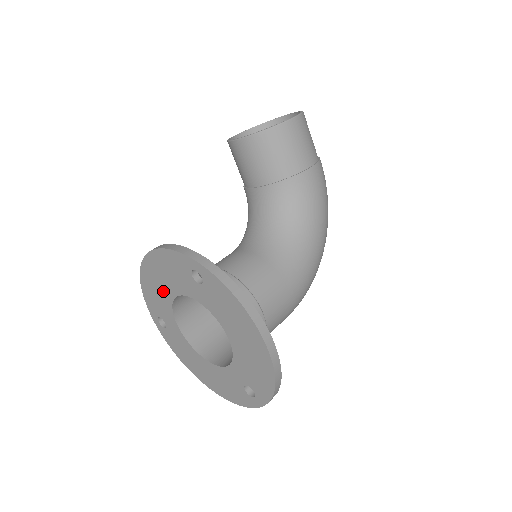
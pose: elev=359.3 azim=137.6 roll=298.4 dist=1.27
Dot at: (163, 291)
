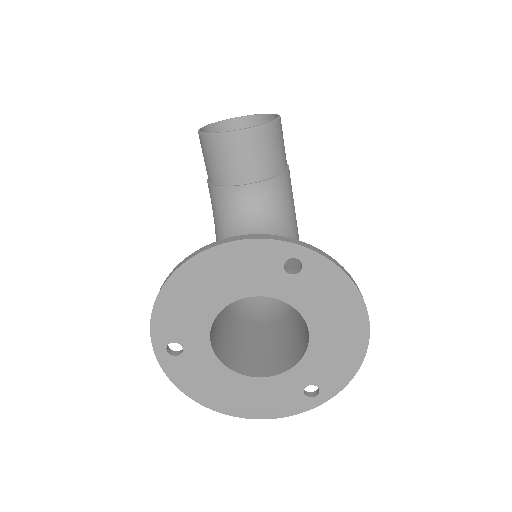
Dot at: (207, 300)
